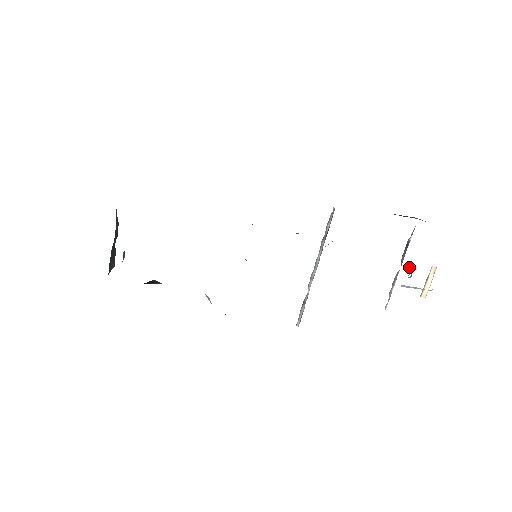
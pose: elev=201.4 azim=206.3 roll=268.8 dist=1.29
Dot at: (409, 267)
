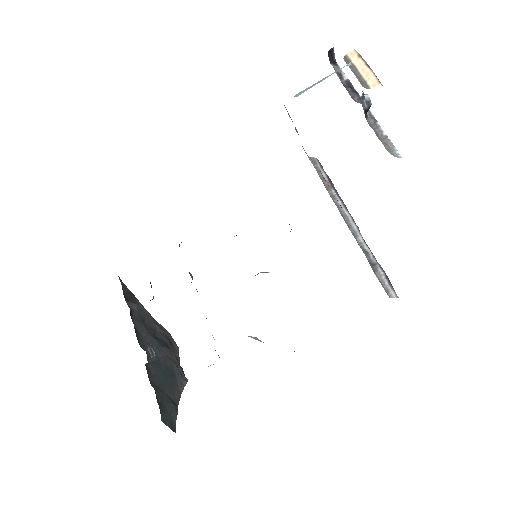
Dot at: occluded
